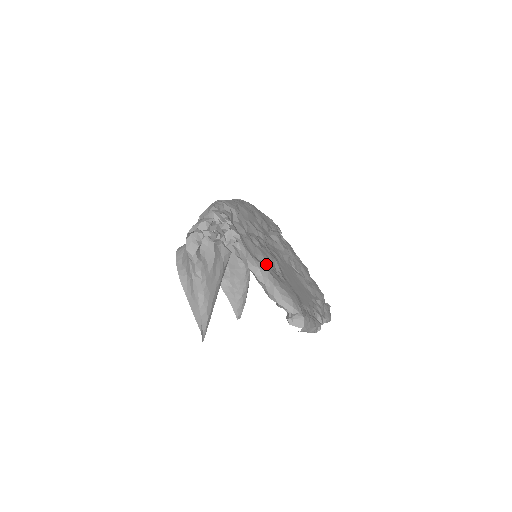
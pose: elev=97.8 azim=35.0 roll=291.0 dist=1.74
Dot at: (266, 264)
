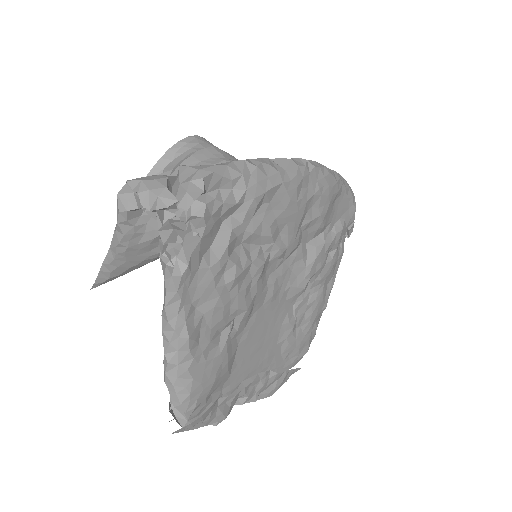
Dot at: (208, 320)
